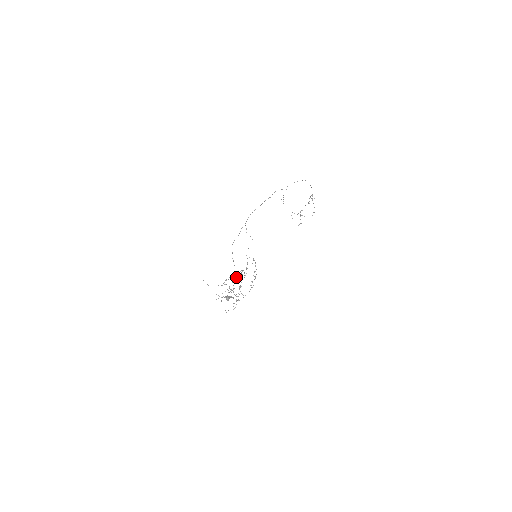
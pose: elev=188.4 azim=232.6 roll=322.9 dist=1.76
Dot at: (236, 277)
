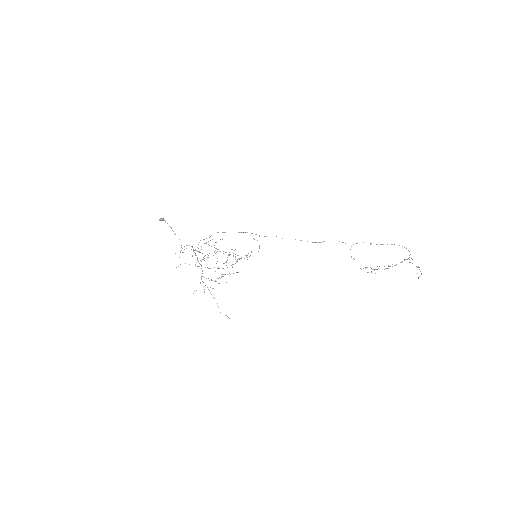
Dot at: occluded
